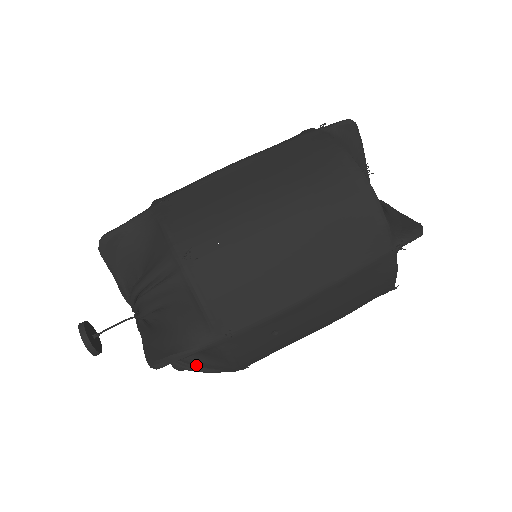
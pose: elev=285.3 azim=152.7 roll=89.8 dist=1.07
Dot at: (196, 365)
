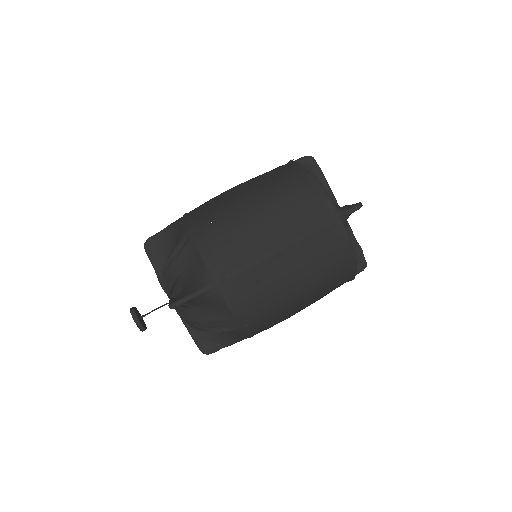
Dot at: (209, 325)
